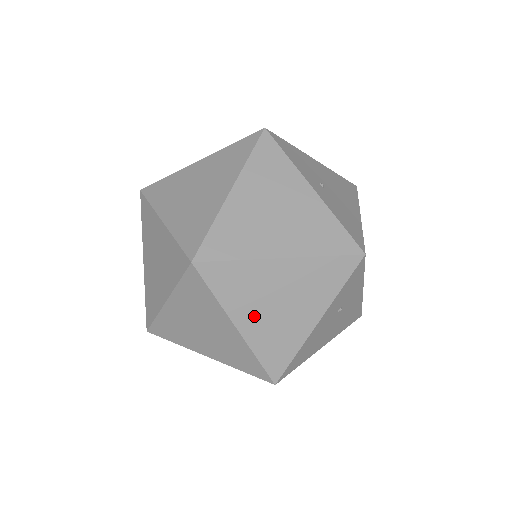
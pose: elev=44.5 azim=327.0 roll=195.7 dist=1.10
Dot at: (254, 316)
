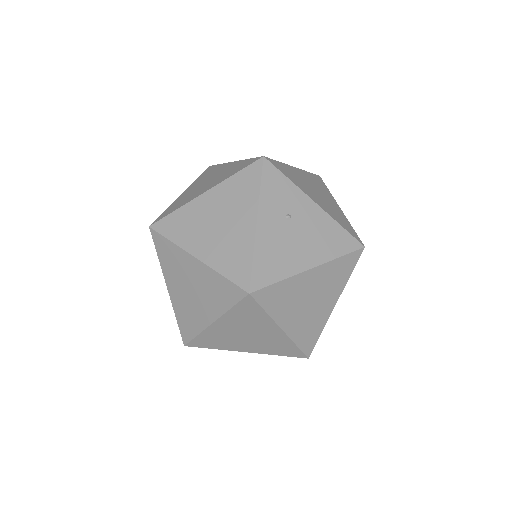
Dot at: (204, 242)
